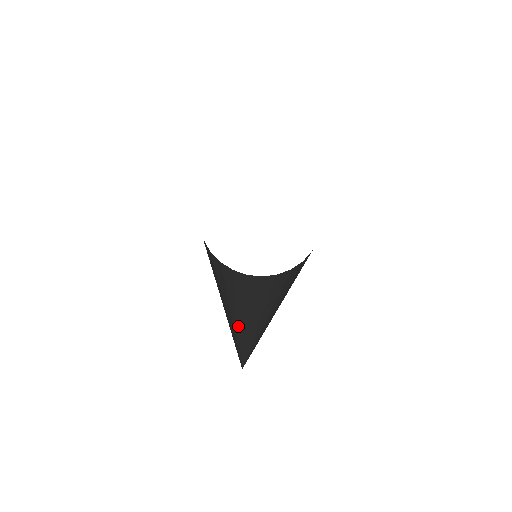
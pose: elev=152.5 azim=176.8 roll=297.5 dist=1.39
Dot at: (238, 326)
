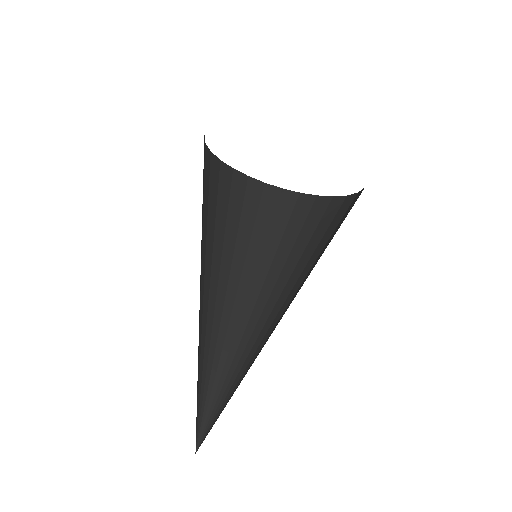
Dot at: (200, 356)
